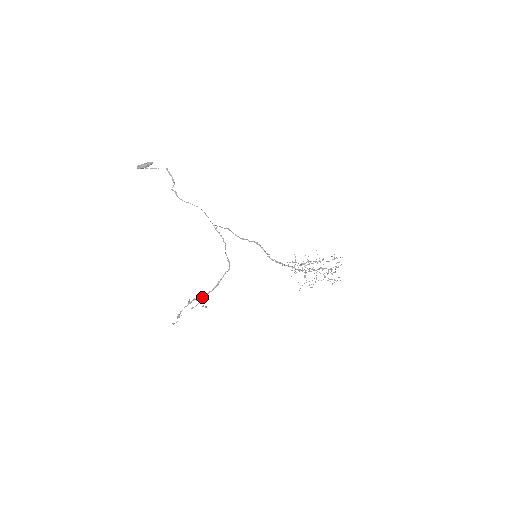
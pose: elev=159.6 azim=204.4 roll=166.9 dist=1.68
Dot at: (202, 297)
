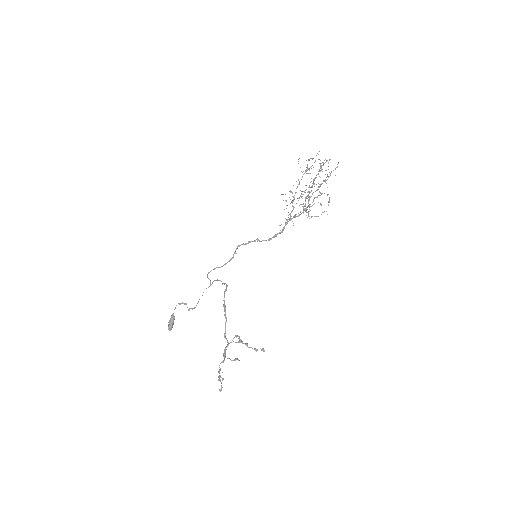
Dot at: (224, 335)
